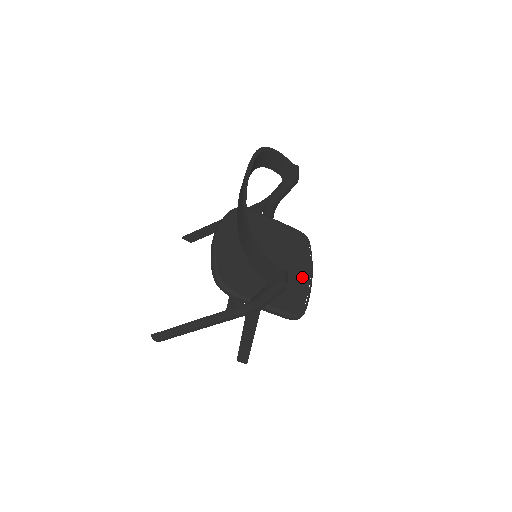
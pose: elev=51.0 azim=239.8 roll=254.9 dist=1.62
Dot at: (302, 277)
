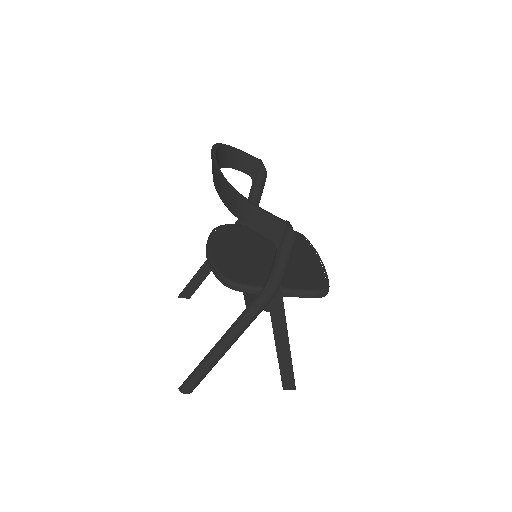
Dot at: (311, 261)
